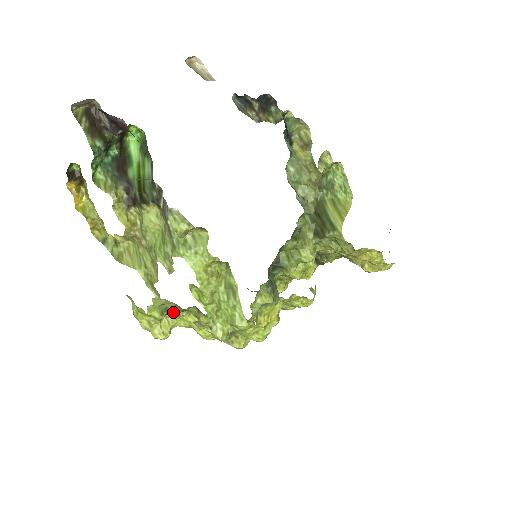
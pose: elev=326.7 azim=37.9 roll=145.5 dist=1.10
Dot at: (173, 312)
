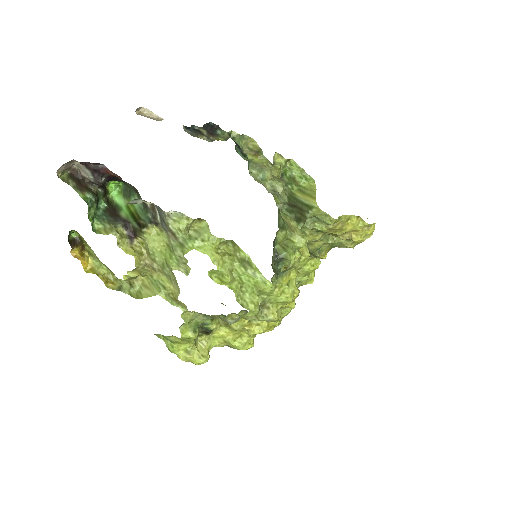
Dot at: (204, 332)
